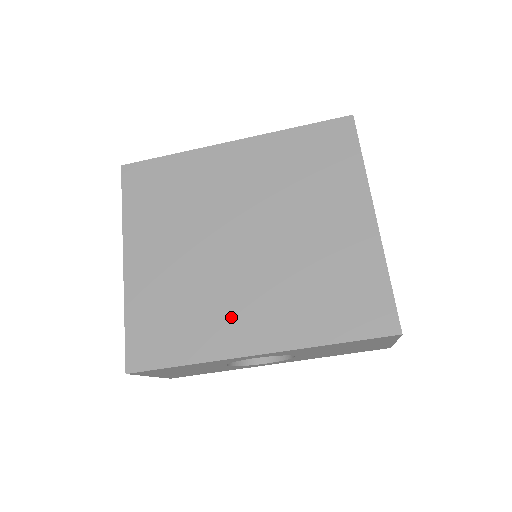
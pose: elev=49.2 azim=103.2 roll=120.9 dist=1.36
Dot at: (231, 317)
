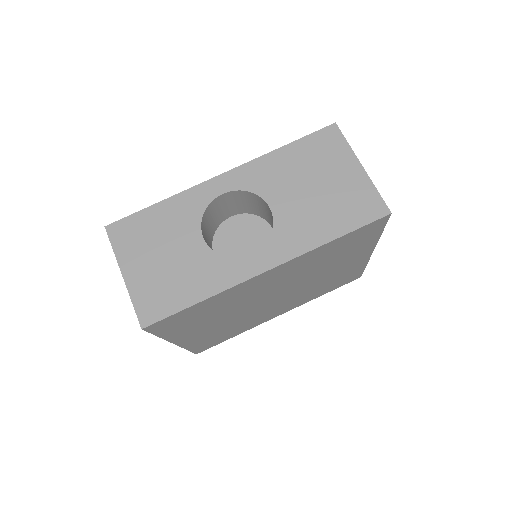
Dot at: occluded
